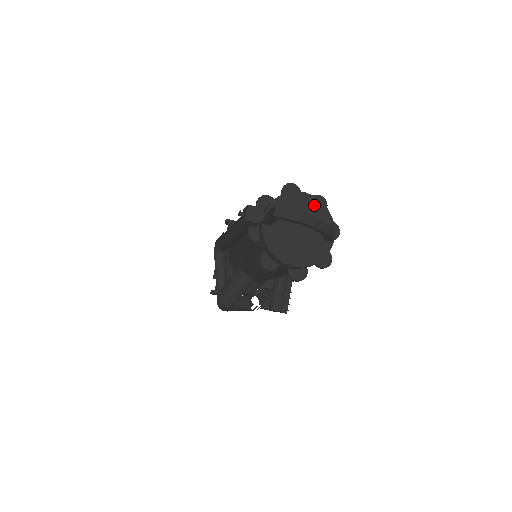
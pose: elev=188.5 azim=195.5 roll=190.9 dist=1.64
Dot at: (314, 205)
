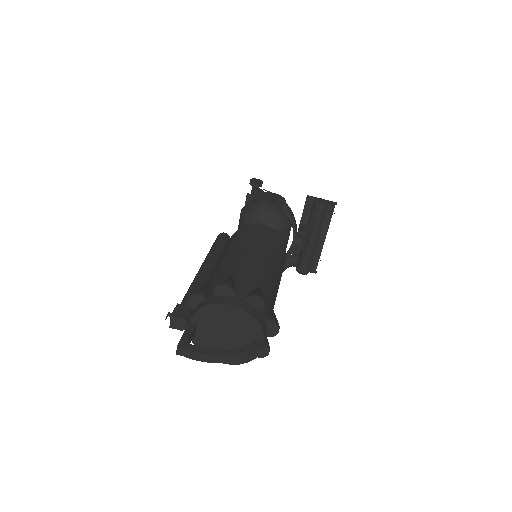
Dot at: (241, 316)
